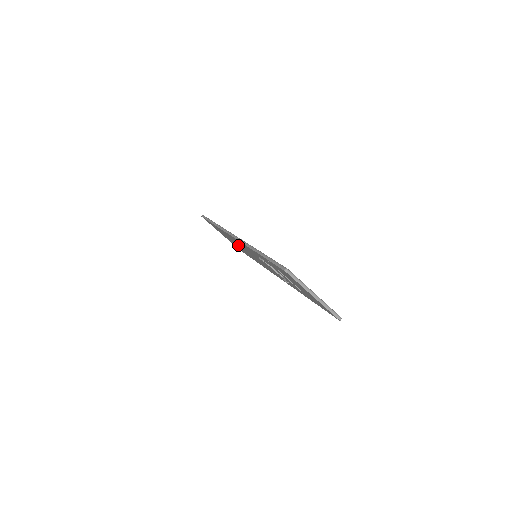
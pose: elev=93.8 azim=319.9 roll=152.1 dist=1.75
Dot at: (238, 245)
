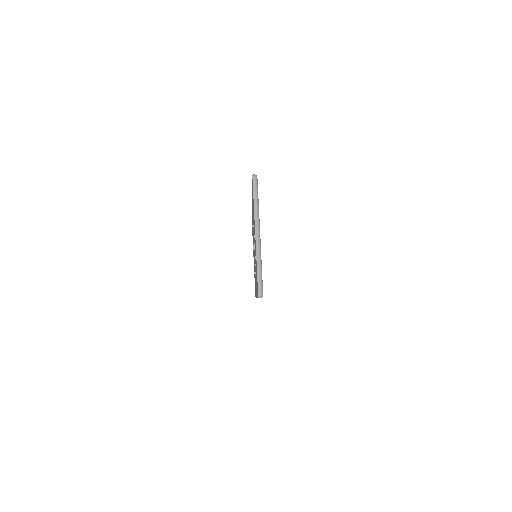
Dot at: occluded
